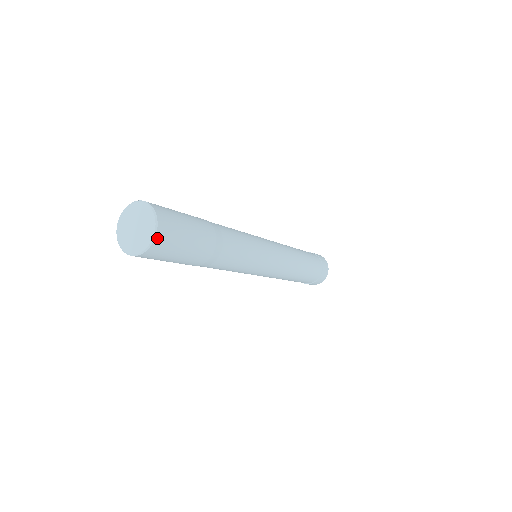
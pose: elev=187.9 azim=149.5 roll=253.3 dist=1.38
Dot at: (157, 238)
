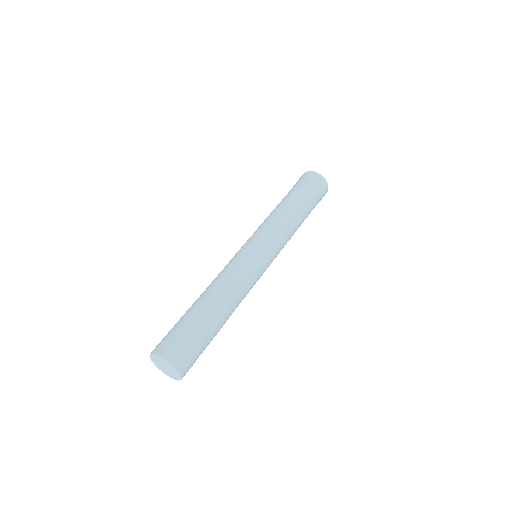
Dot at: occluded
